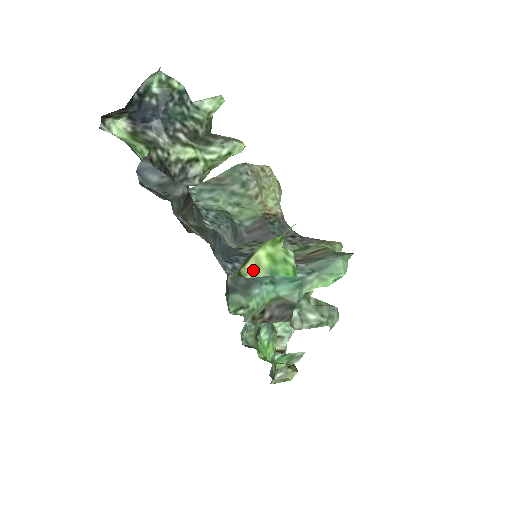
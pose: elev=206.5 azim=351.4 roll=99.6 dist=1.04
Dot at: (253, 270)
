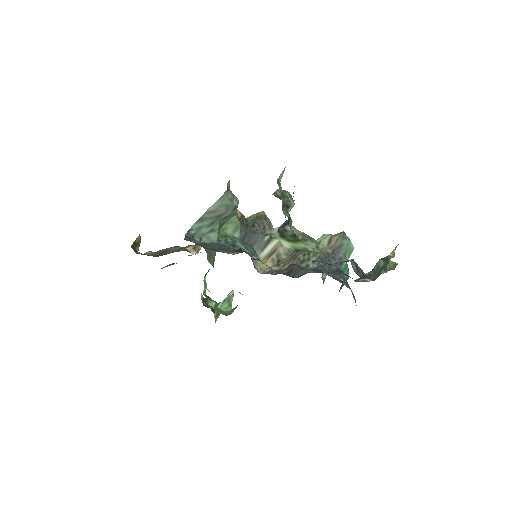
Dot at: occluded
